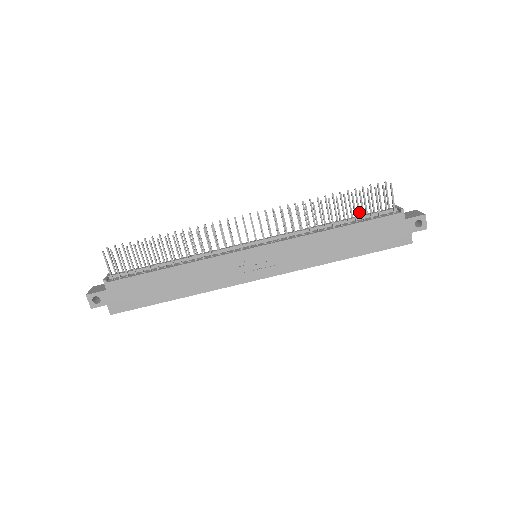
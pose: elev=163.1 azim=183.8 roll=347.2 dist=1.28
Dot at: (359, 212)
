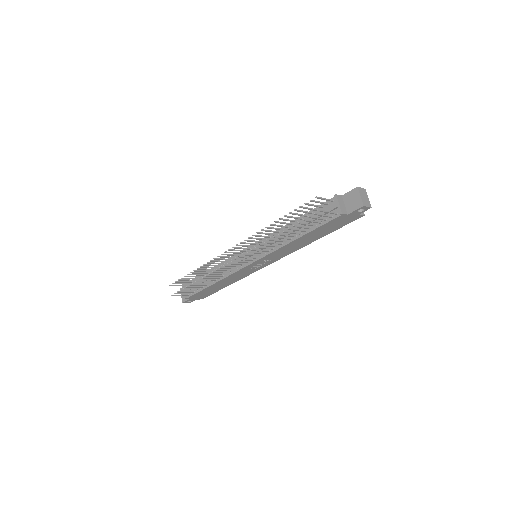
Dot at: (309, 213)
